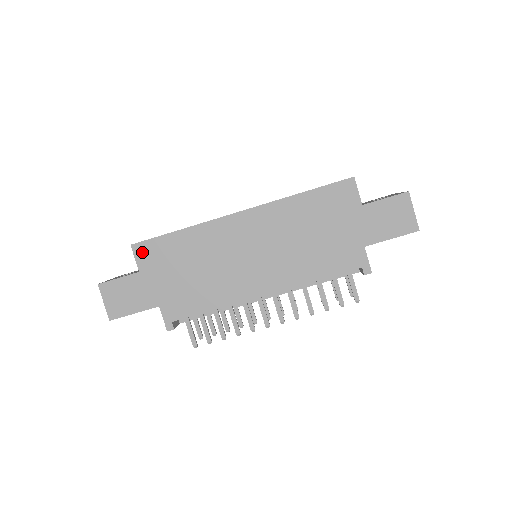
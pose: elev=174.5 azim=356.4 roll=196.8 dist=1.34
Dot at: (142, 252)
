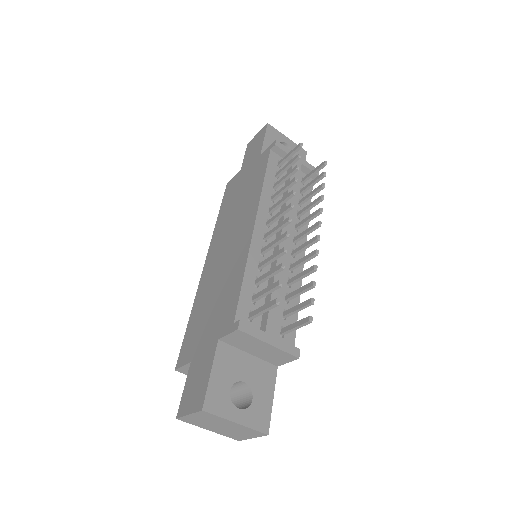
Dot at: (183, 357)
